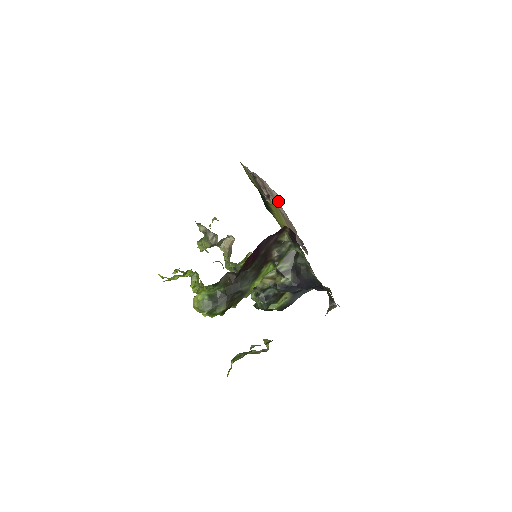
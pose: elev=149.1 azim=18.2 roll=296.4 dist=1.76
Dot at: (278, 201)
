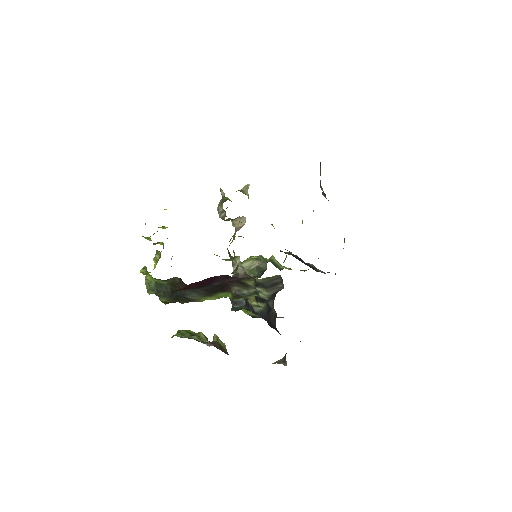
Dot at: occluded
